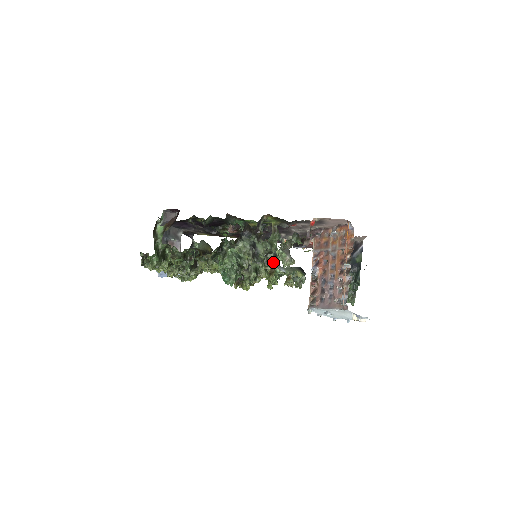
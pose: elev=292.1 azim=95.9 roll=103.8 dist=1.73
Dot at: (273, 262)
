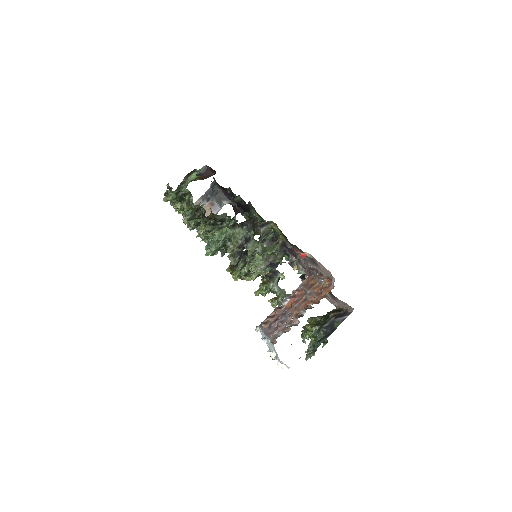
Dot at: (255, 265)
